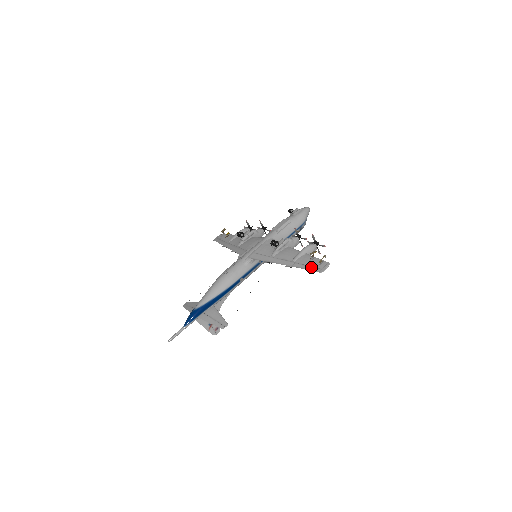
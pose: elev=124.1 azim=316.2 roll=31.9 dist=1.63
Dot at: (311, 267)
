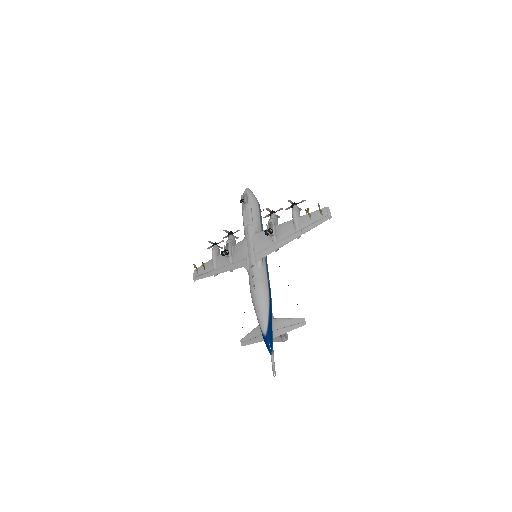
Dot at: (318, 221)
